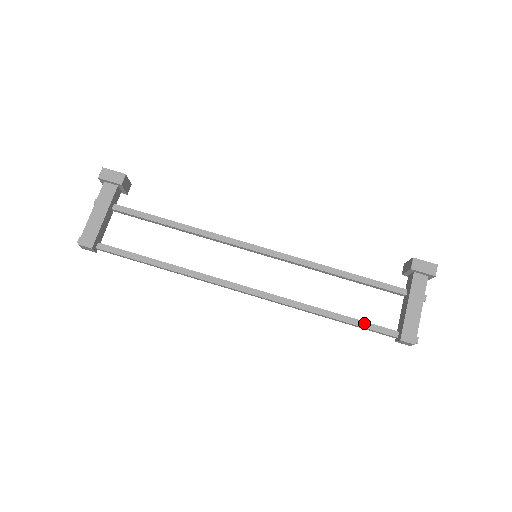
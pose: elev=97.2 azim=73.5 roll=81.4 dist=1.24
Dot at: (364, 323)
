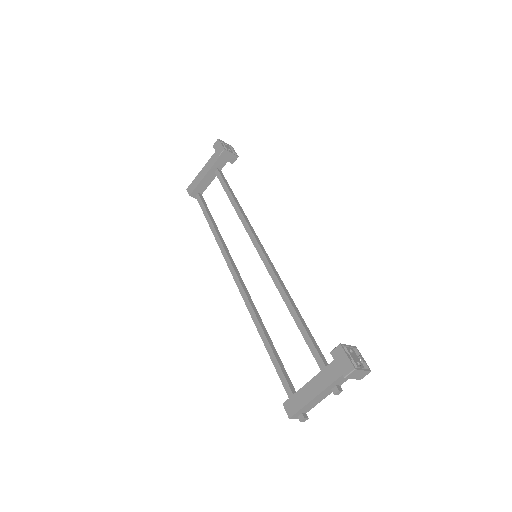
Dot at: (278, 367)
